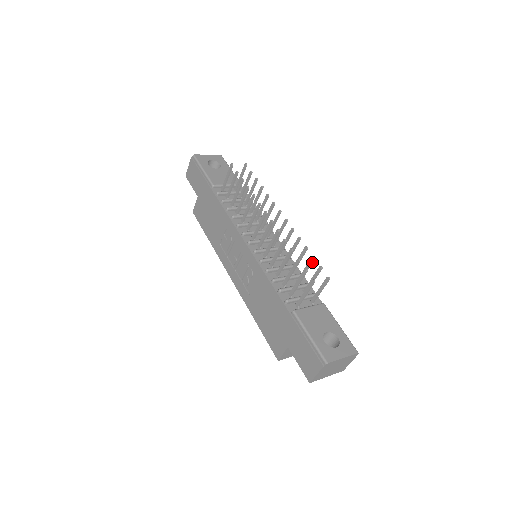
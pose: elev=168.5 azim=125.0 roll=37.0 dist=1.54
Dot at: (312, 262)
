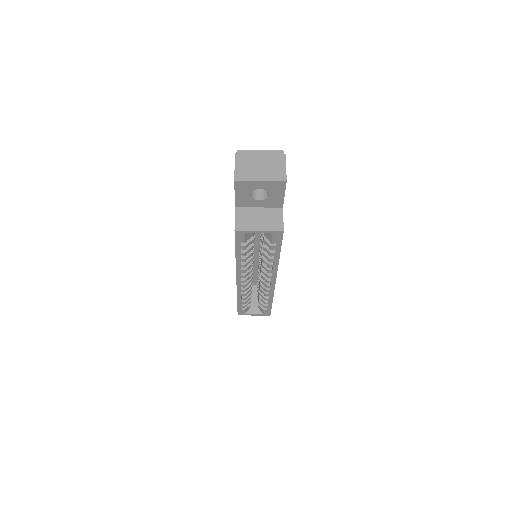
Dot at: occluded
